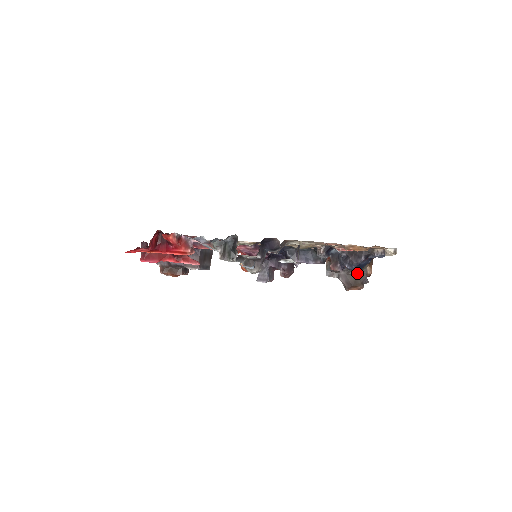
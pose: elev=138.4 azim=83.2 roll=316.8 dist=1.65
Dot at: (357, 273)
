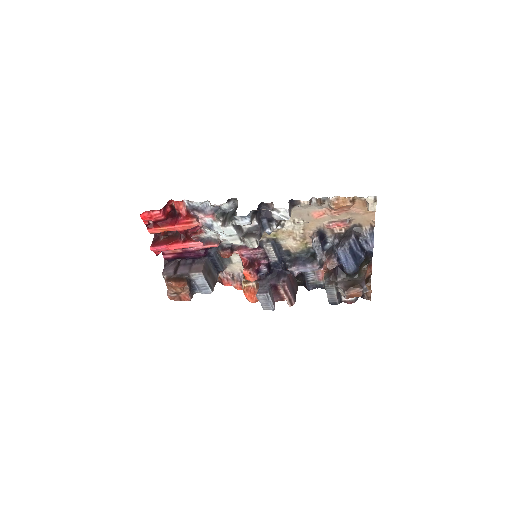
Dot at: (355, 279)
